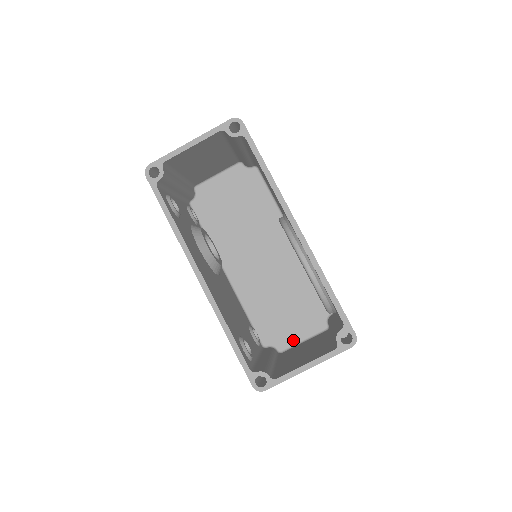
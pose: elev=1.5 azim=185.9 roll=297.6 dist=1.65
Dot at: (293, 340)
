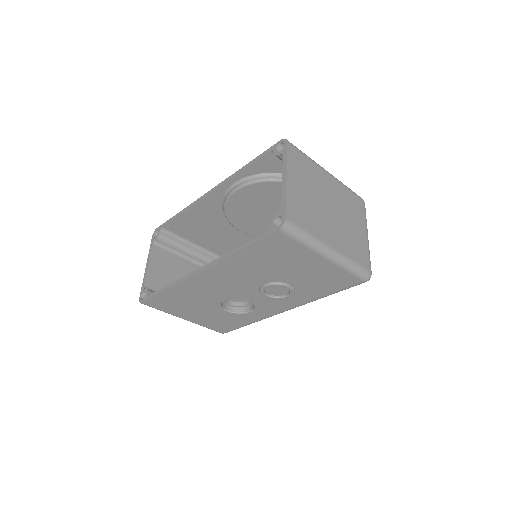
Dot at: occluded
